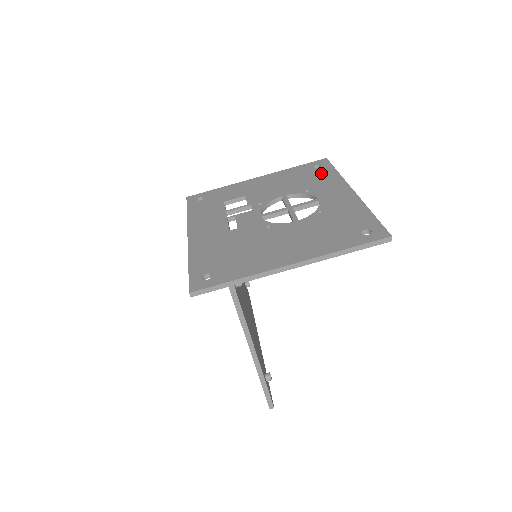
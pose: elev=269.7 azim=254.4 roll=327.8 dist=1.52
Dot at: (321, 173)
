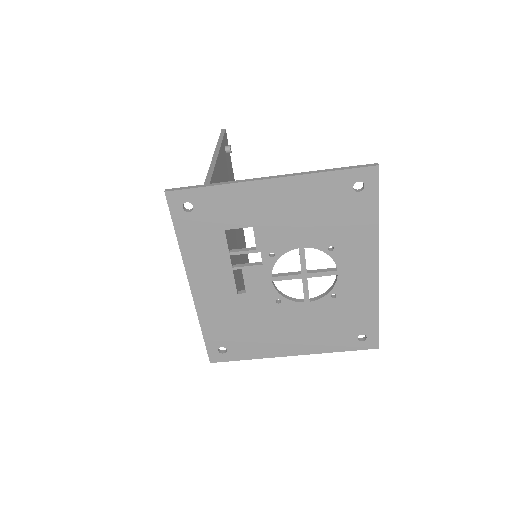
Dot at: (358, 212)
